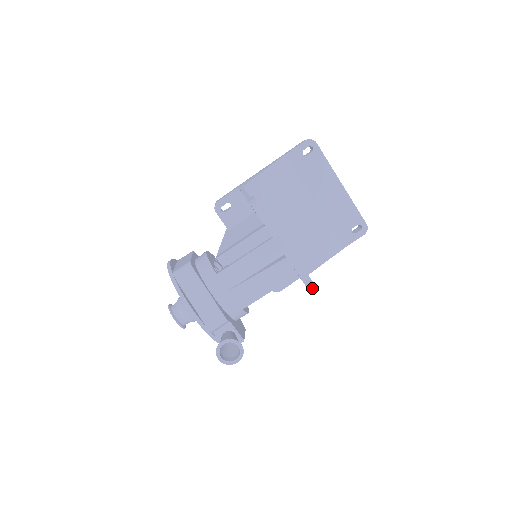
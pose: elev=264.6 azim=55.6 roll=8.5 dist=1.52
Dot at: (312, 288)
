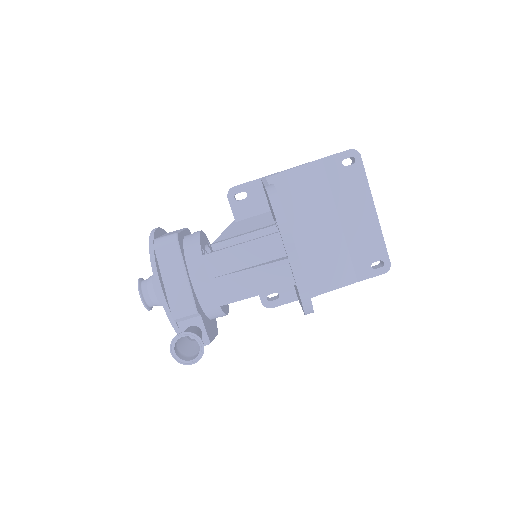
Dot at: (308, 307)
